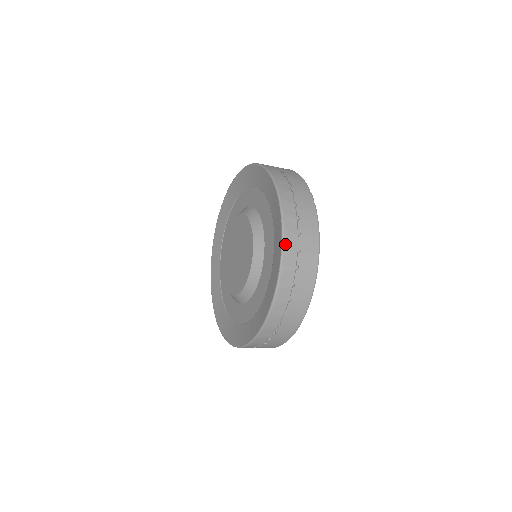
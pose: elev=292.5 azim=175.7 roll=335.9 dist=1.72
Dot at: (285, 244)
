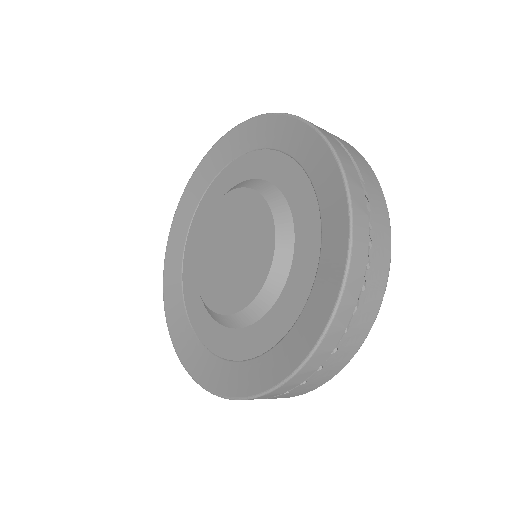
Dot at: (292, 379)
